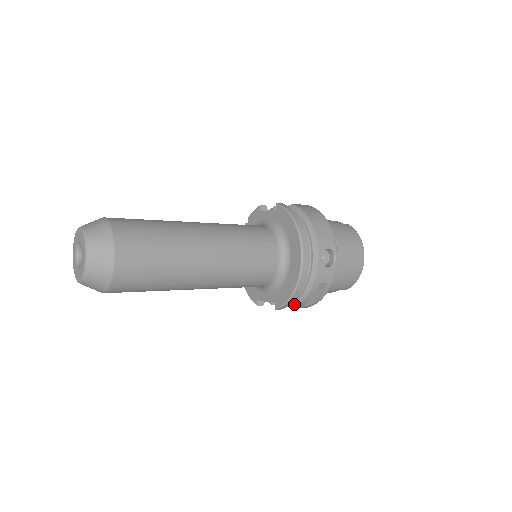
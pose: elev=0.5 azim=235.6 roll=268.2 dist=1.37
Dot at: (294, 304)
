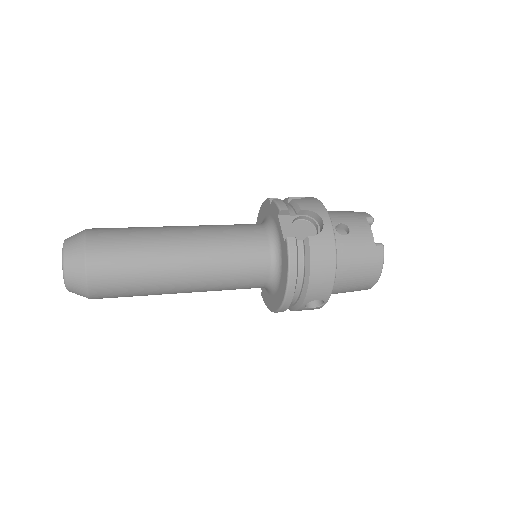
Dot at: occluded
